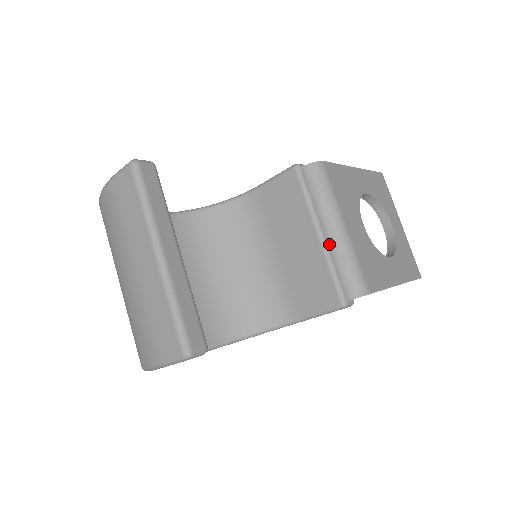
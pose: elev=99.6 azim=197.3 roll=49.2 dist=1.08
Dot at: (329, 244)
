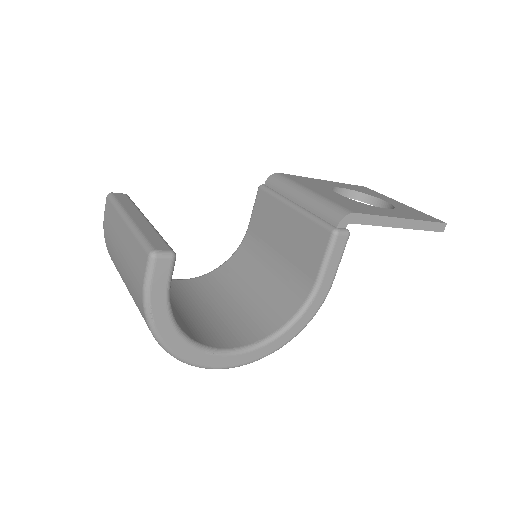
Dot at: (303, 207)
